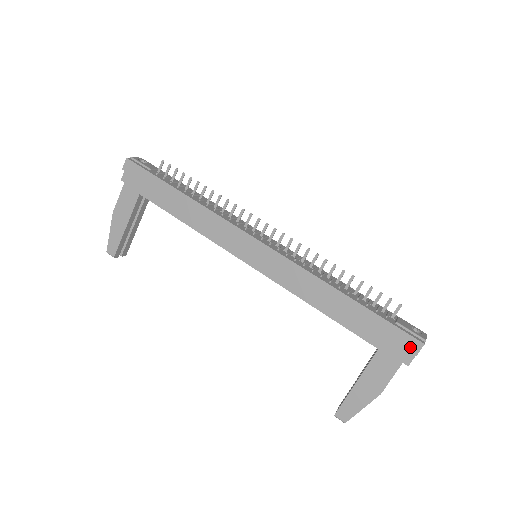
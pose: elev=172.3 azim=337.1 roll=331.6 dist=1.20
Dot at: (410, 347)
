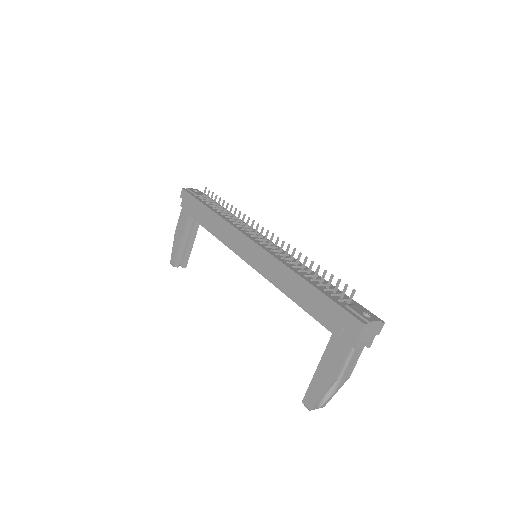
Dot at: (353, 328)
